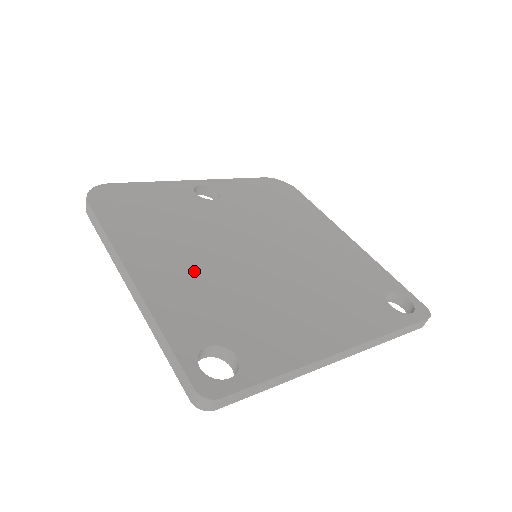
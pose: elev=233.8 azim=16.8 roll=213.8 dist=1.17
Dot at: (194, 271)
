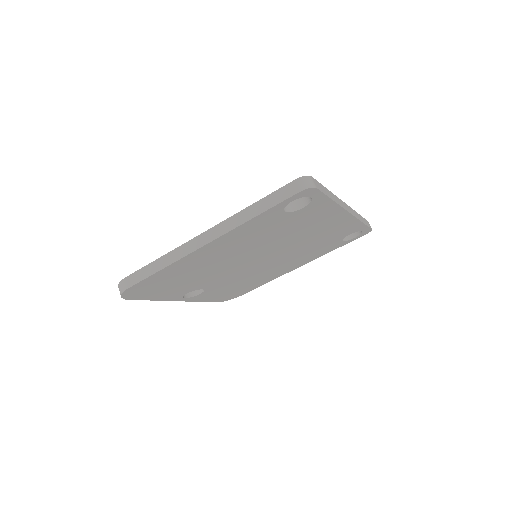
Dot at: occluded
